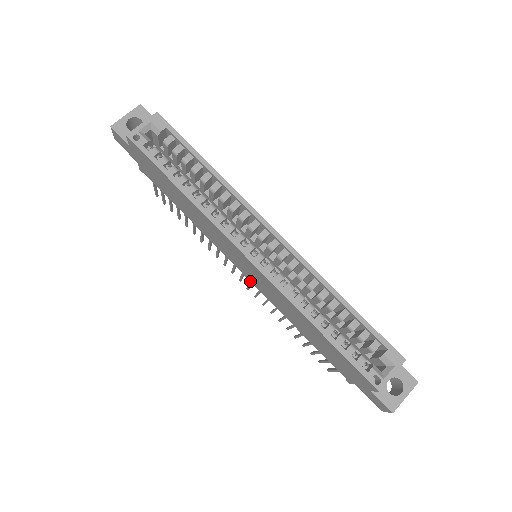
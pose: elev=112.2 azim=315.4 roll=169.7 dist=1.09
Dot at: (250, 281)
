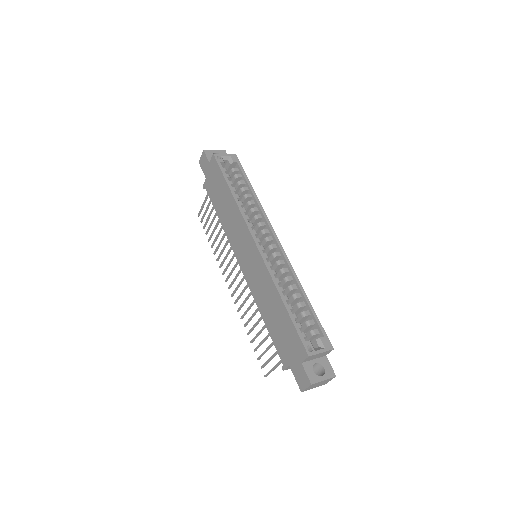
Dot at: (243, 274)
